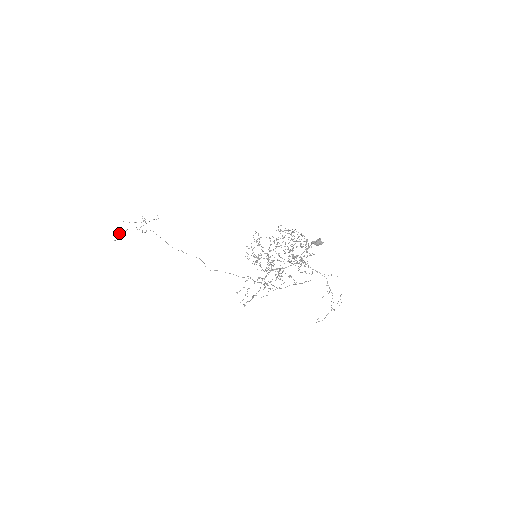
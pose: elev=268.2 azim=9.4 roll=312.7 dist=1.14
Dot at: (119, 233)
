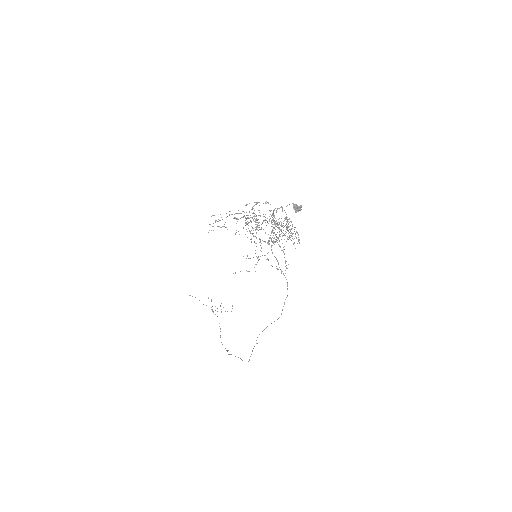
Dot at: occluded
